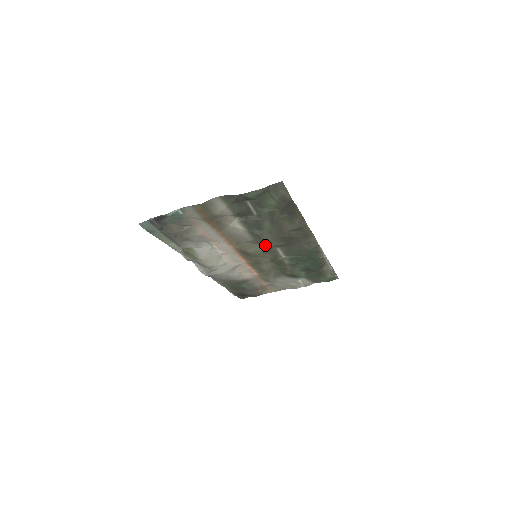
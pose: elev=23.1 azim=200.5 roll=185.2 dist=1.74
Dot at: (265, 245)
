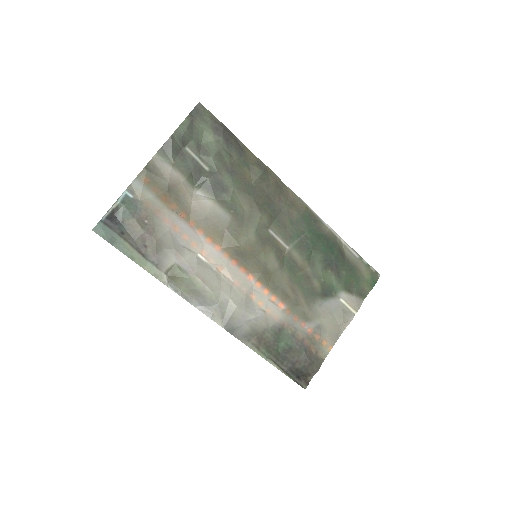
Dot at: (251, 225)
